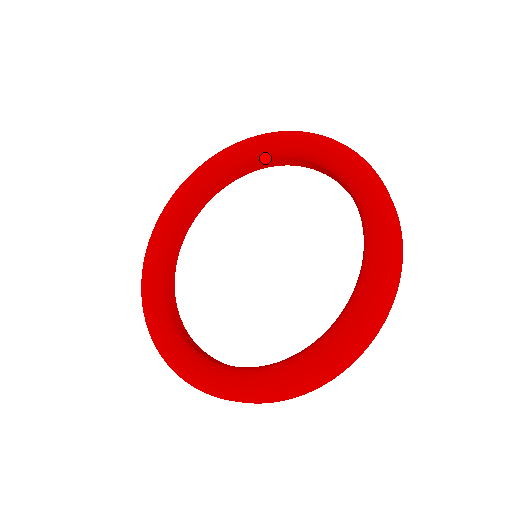
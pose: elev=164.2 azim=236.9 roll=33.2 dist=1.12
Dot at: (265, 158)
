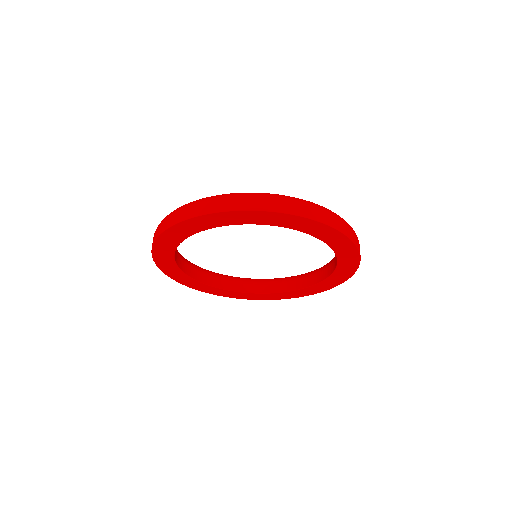
Dot at: (296, 280)
